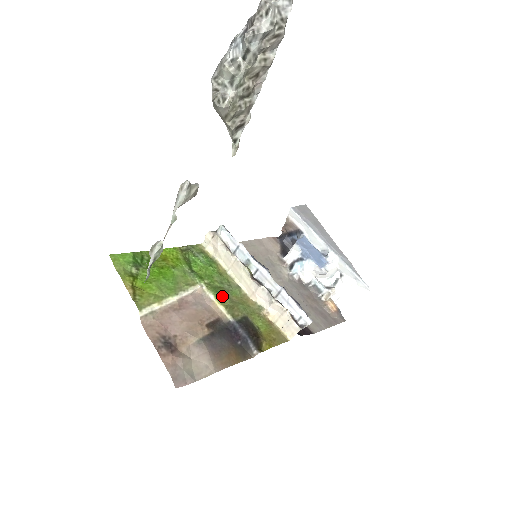
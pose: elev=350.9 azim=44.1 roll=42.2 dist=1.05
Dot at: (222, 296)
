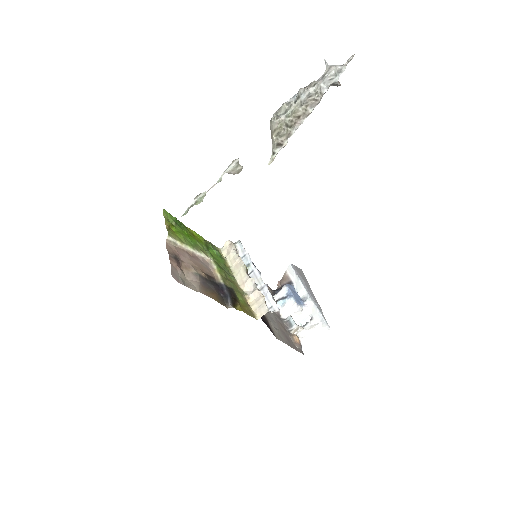
Dot at: (222, 271)
